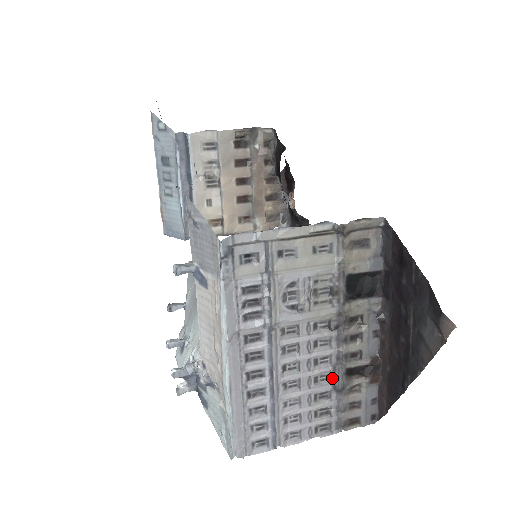
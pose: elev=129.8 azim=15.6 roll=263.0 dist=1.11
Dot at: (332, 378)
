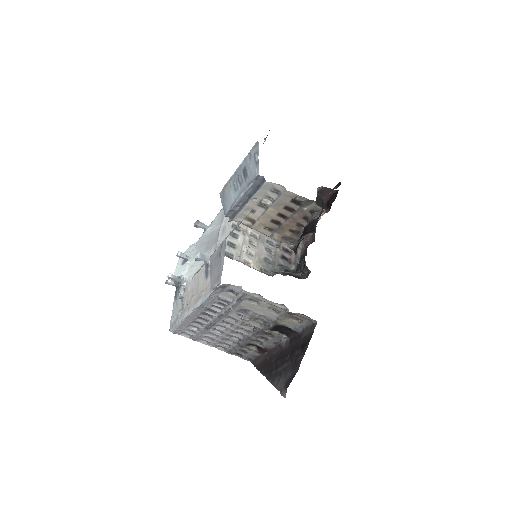
Dot at: (240, 341)
